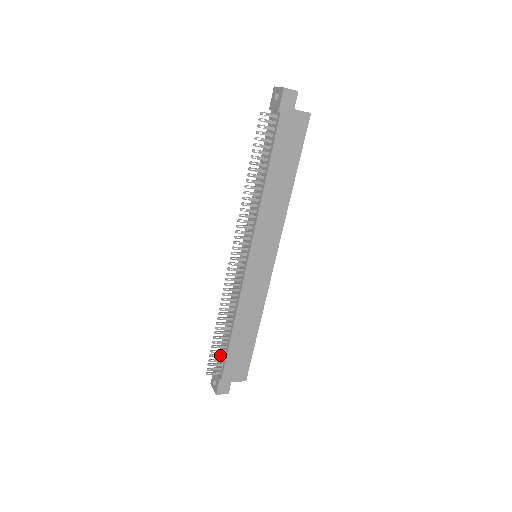
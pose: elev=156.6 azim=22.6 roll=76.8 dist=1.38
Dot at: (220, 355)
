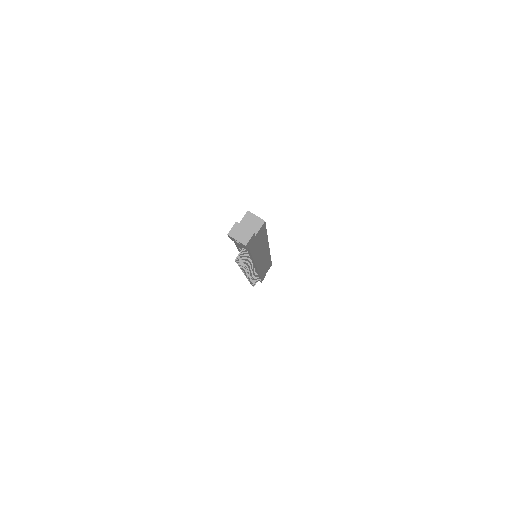
Dot at: (256, 280)
